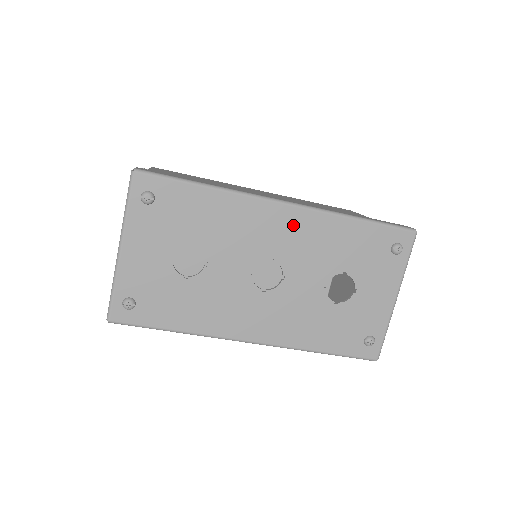
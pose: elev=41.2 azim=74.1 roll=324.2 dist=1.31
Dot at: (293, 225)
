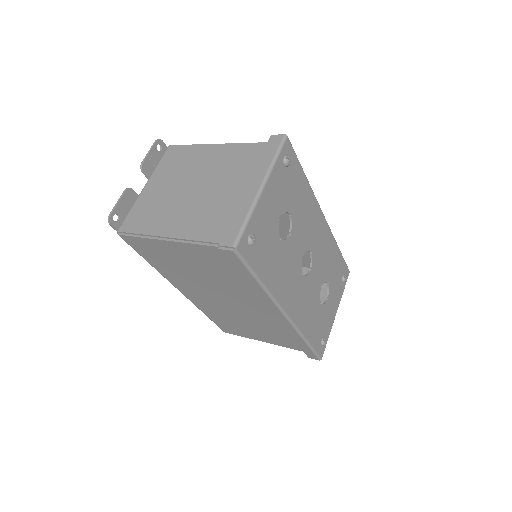
Dot at: (323, 234)
